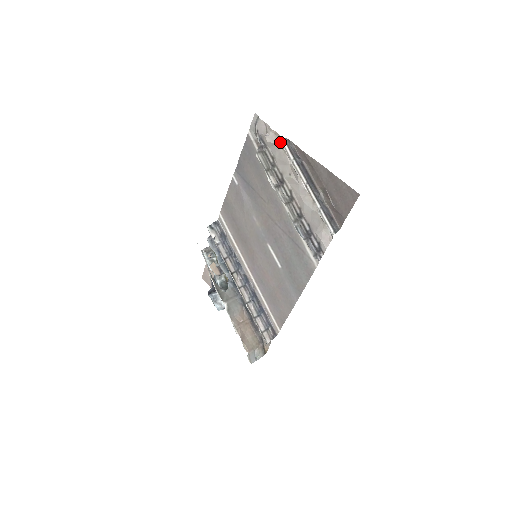
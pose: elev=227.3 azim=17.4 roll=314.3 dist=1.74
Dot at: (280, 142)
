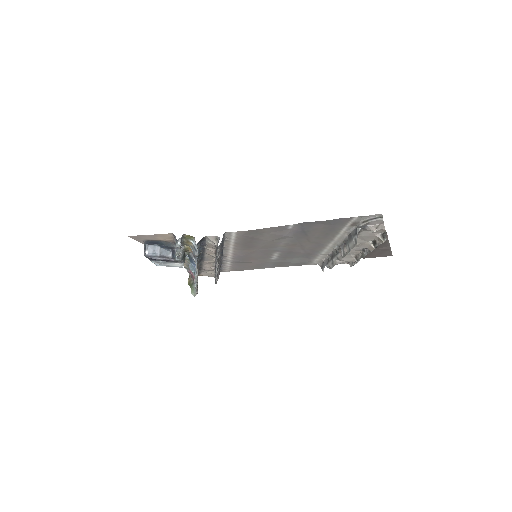
Dot at: (384, 241)
